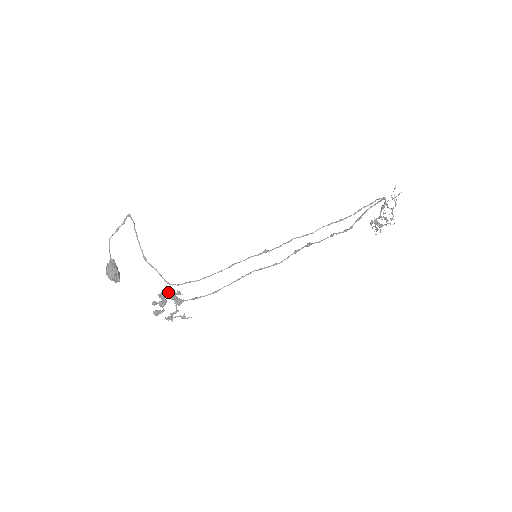
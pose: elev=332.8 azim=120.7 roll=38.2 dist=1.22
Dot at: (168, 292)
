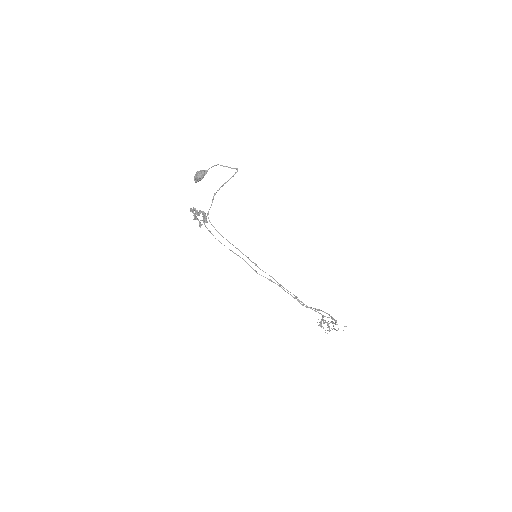
Dot at: (204, 215)
